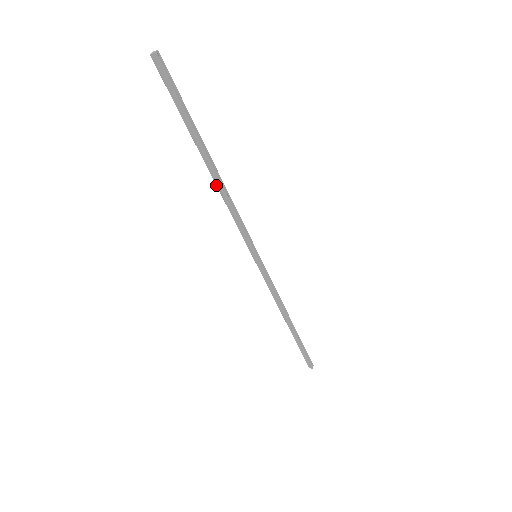
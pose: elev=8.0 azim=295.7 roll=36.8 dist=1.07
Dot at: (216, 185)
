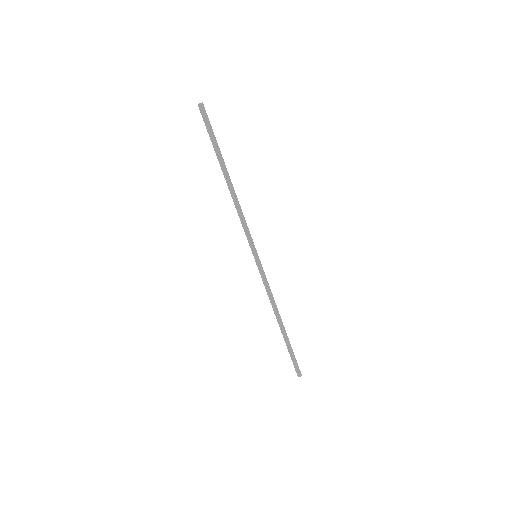
Dot at: (231, 194)
